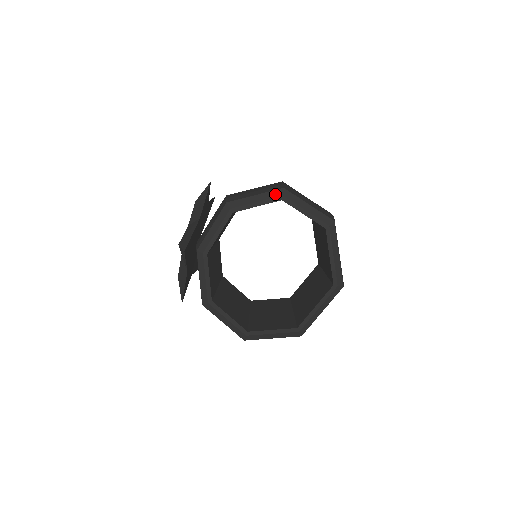
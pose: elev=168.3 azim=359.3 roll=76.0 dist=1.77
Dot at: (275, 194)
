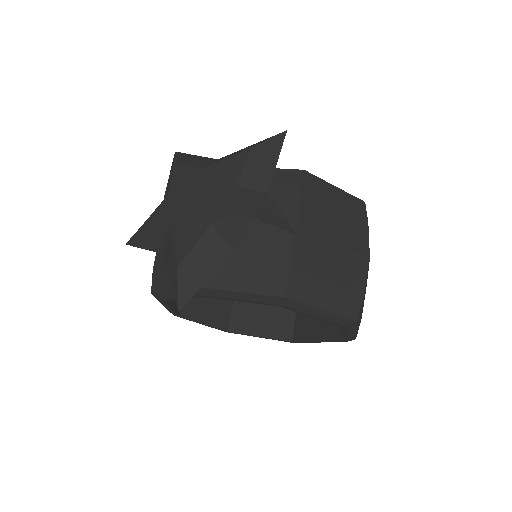
Dot at: (341, 321)
